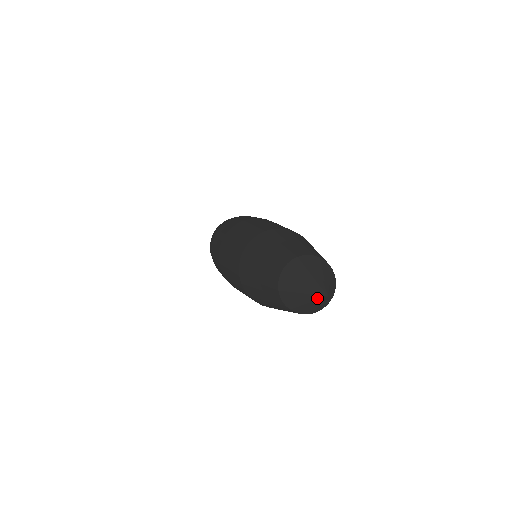
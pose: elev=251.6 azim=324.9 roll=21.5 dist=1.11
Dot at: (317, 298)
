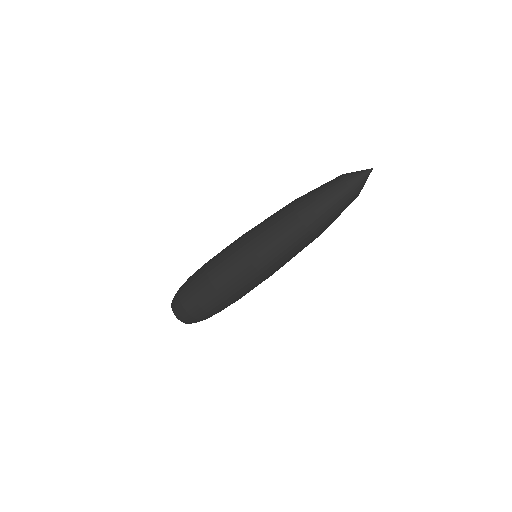
Dot at: (367, 170)
